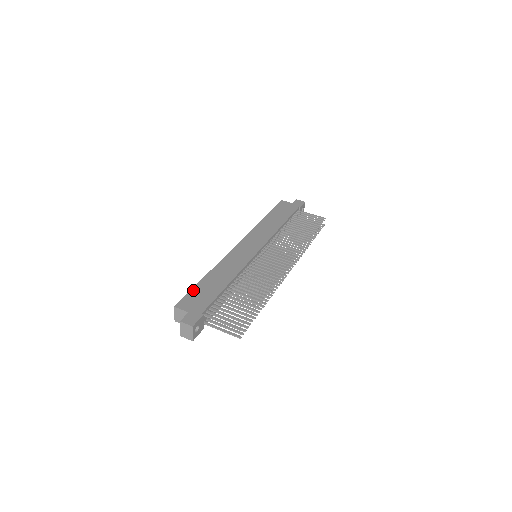
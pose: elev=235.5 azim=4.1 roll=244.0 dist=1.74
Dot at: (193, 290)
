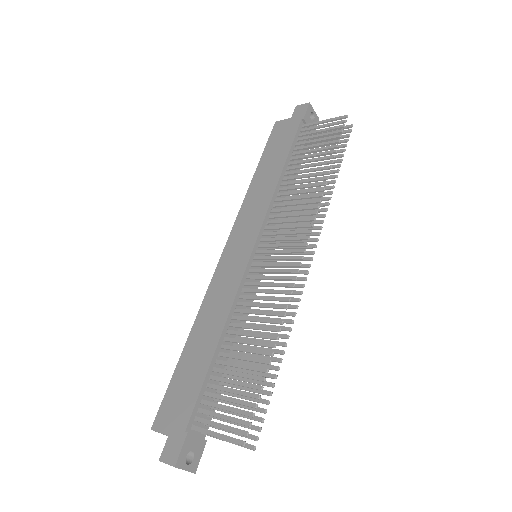
Dot at: (172, 383)
